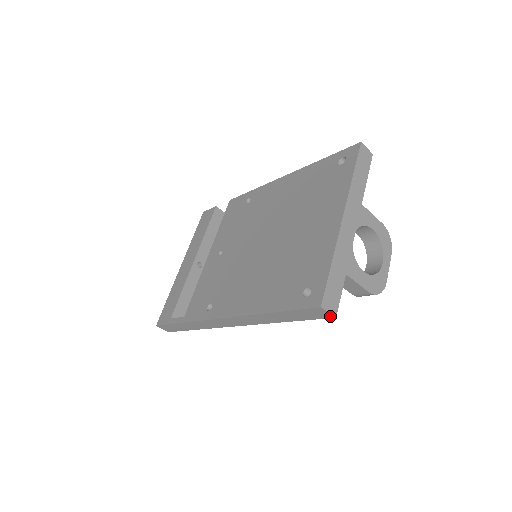
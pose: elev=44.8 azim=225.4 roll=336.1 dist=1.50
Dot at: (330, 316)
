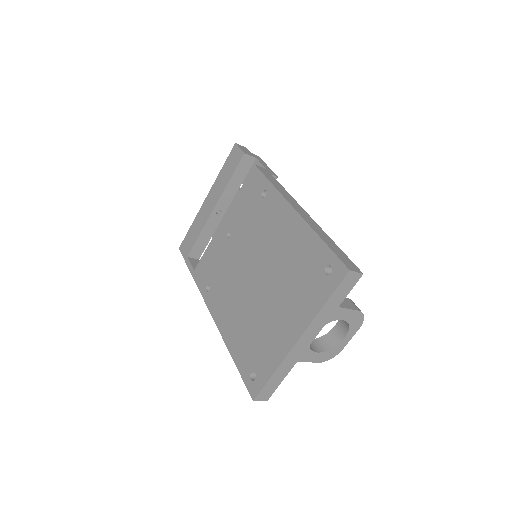
Dot at: occluded
